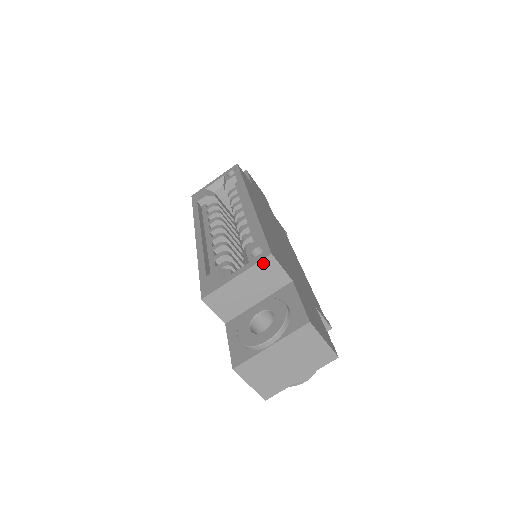
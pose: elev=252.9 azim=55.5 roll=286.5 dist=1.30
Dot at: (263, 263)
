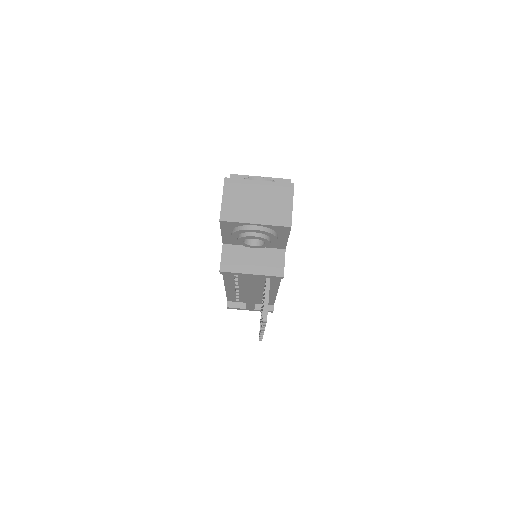
Dot at: (282, 181)
